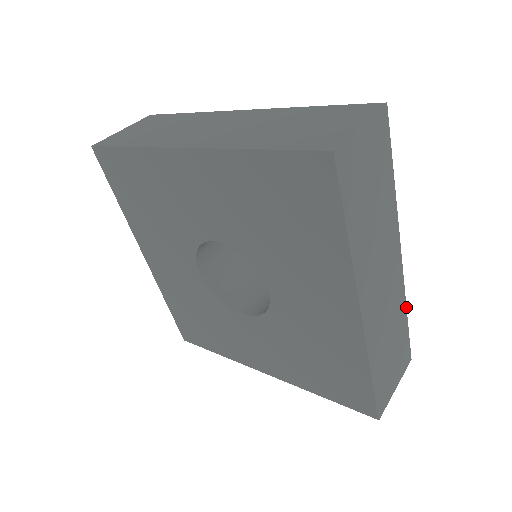
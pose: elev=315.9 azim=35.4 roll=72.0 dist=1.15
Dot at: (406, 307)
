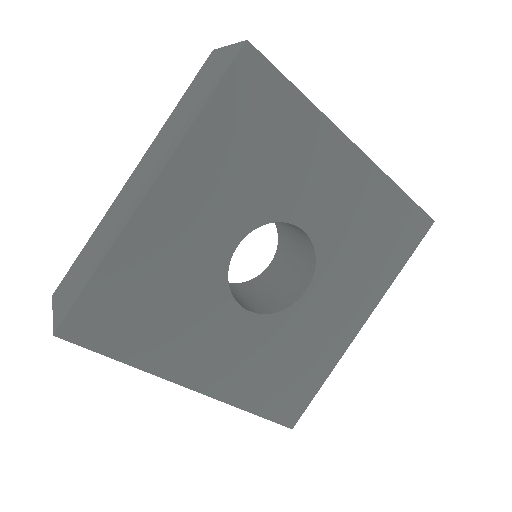
Dot at: occluded
